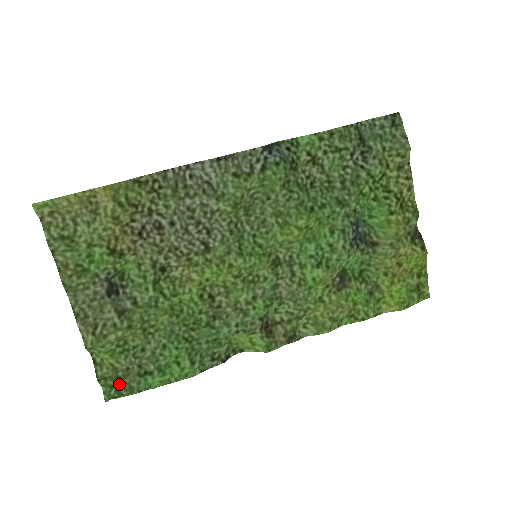
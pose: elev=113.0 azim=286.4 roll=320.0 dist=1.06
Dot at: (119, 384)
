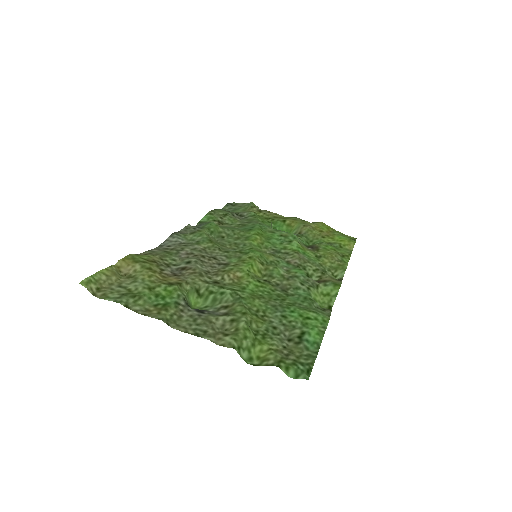
Dot at: (296, 360)
